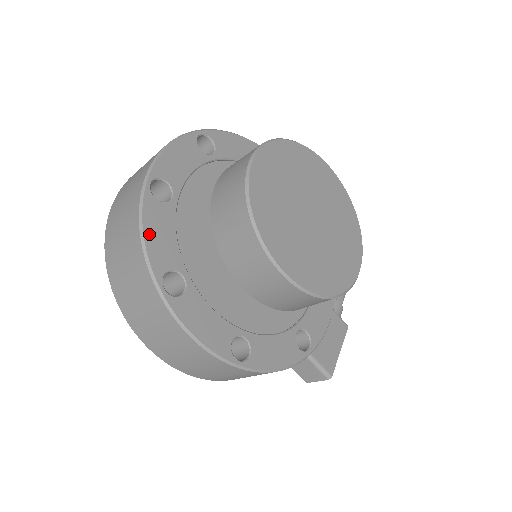
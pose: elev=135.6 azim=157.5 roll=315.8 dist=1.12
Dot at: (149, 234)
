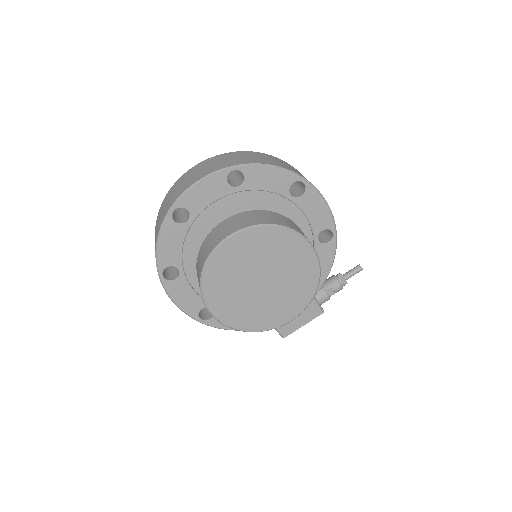
Dot at: (162, 244)
